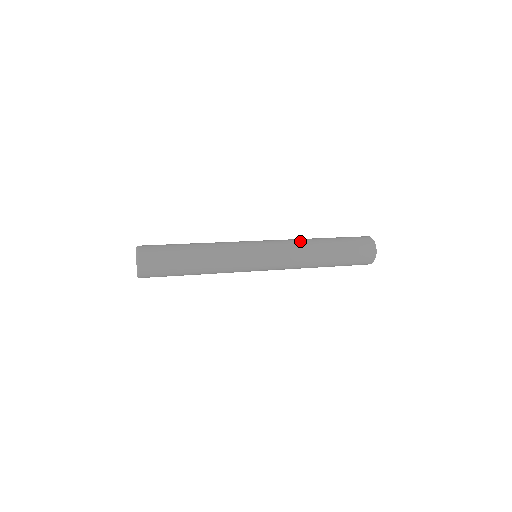
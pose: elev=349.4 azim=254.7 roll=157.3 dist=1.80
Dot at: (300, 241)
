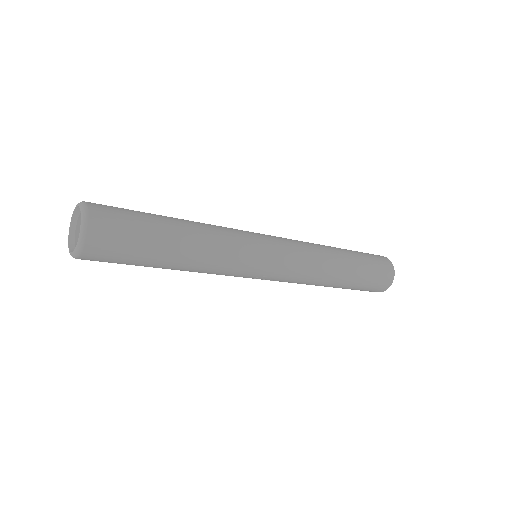
Dot at: occluded
